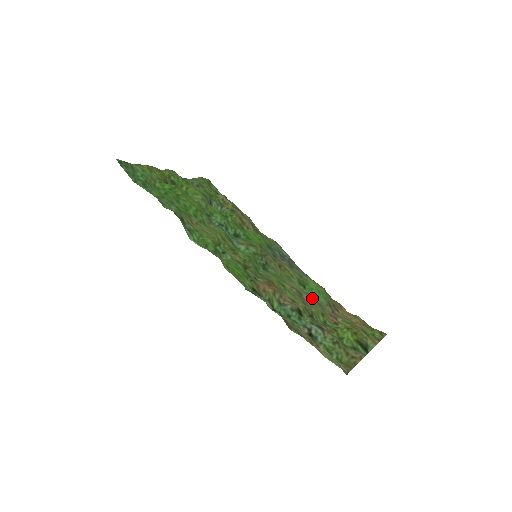
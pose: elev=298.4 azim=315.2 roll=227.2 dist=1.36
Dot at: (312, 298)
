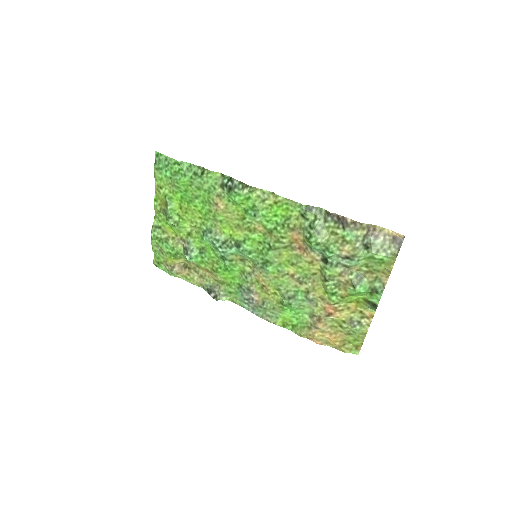
Dot at: (302, 302)
